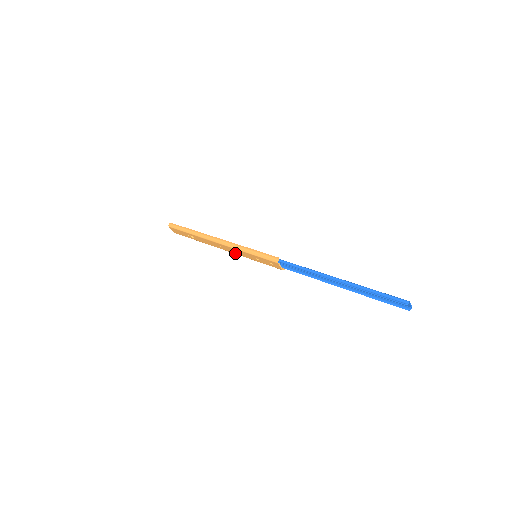
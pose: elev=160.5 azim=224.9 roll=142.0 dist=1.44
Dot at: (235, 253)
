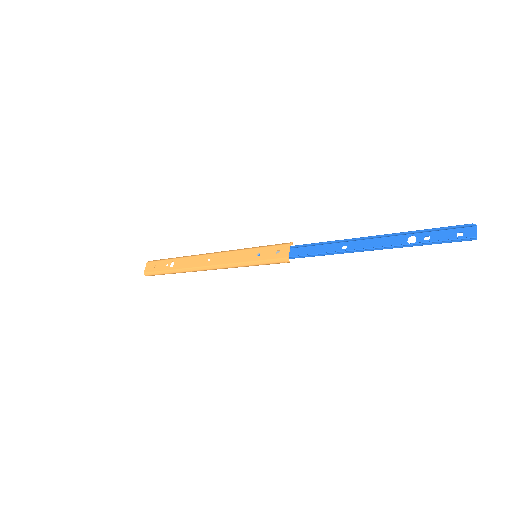
Dot at: (225, 262)
